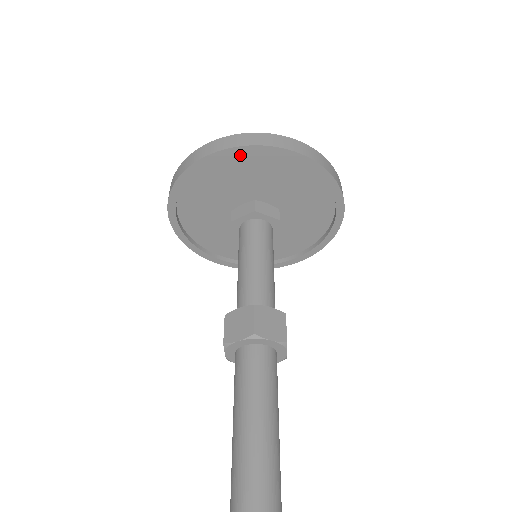
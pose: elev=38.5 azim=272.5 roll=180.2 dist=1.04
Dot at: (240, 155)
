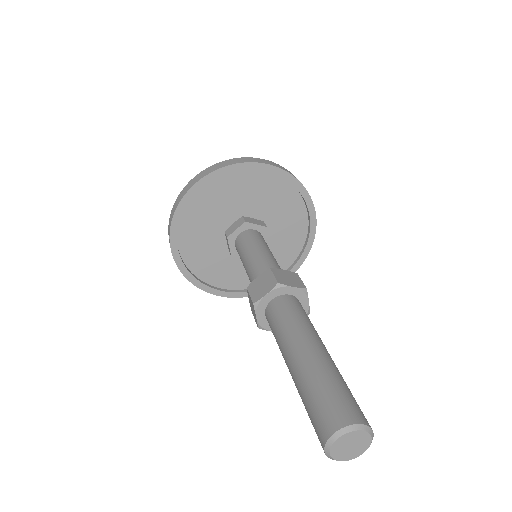
Dot at: (287, 185)
